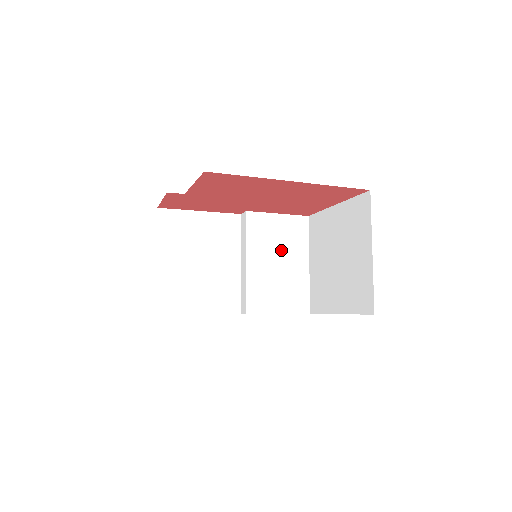
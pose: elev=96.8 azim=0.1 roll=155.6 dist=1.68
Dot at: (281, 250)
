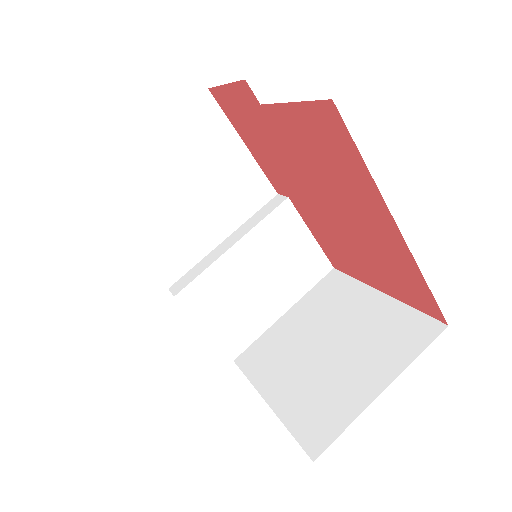
Dot at: (276, 271)
